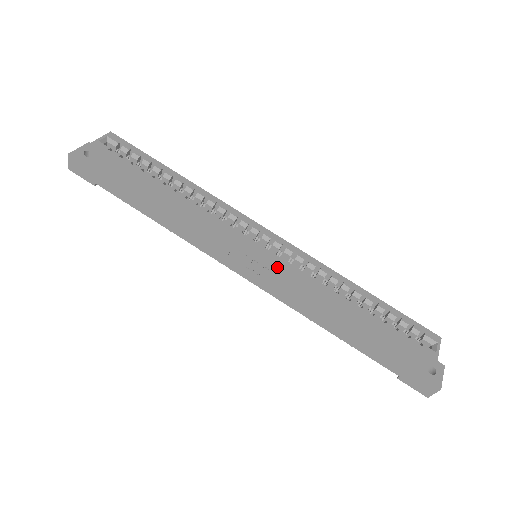
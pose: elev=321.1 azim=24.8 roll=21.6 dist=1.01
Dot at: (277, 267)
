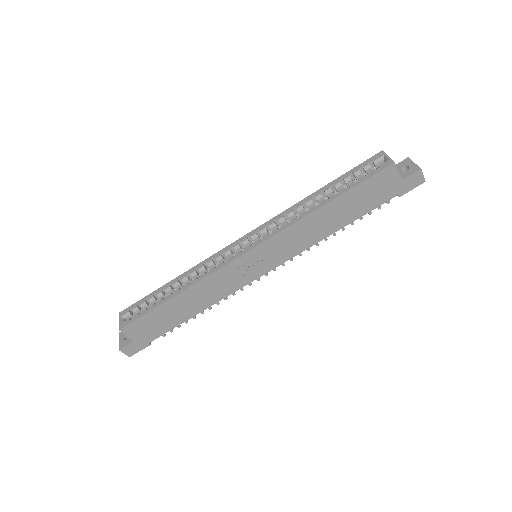
Dot at: (269, 245)
